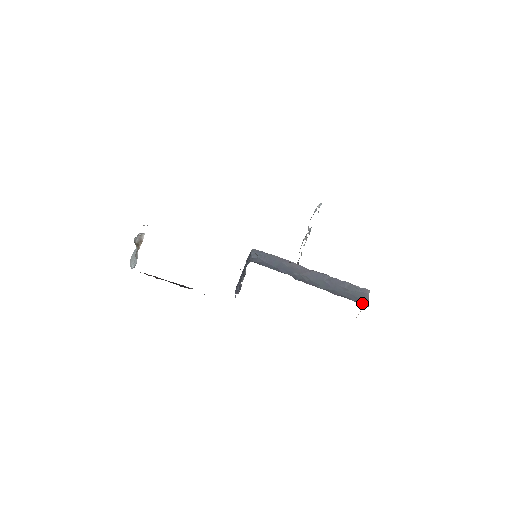
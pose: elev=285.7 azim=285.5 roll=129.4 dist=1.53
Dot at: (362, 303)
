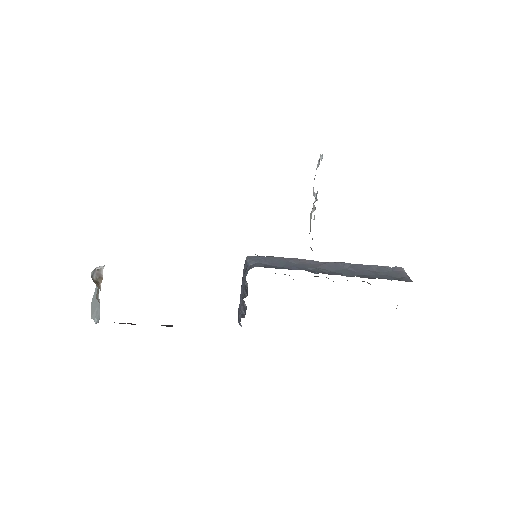
Dot at: (403, 280)
